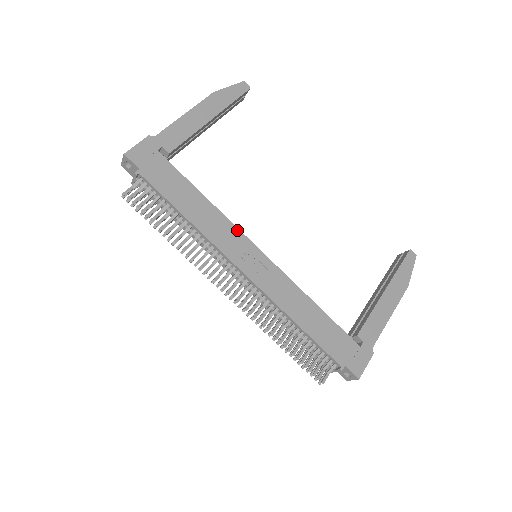
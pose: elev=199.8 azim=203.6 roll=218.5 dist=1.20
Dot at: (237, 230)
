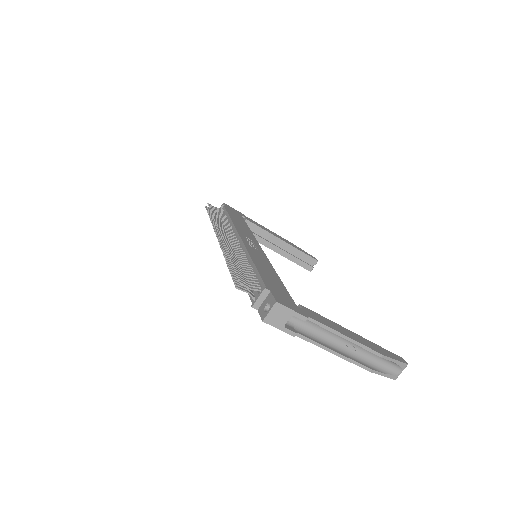
Dot at: (255, 240)
